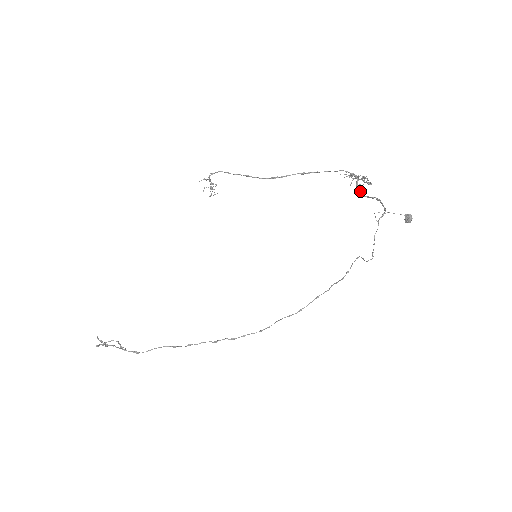
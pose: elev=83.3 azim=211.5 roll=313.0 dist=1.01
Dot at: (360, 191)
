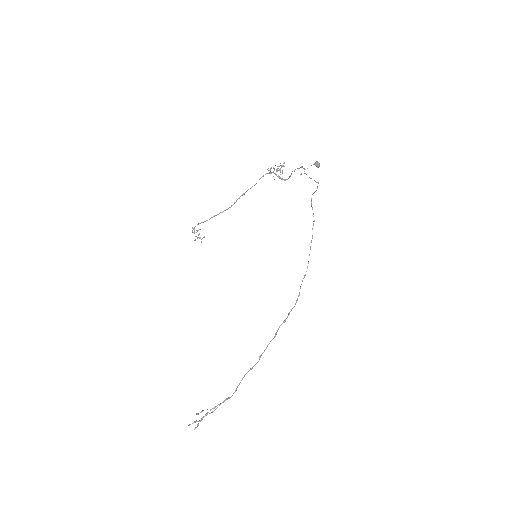
Dot at: (281, 178)
